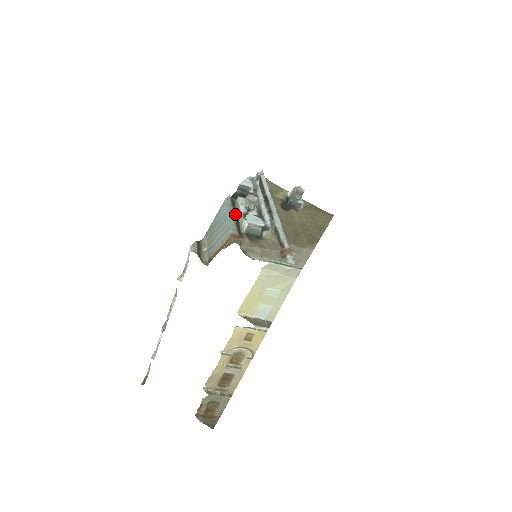
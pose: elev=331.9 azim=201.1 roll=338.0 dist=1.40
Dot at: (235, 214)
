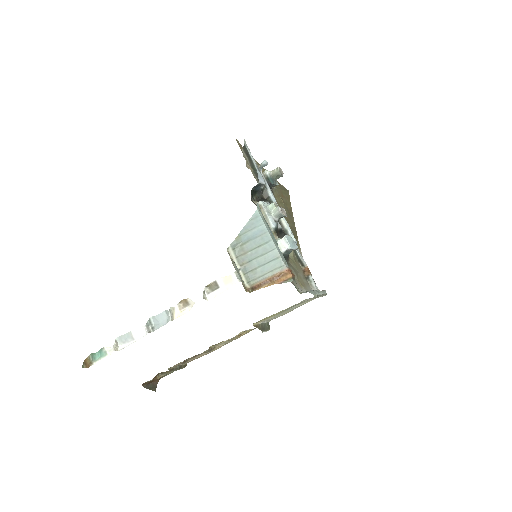
Dot at: occluded
